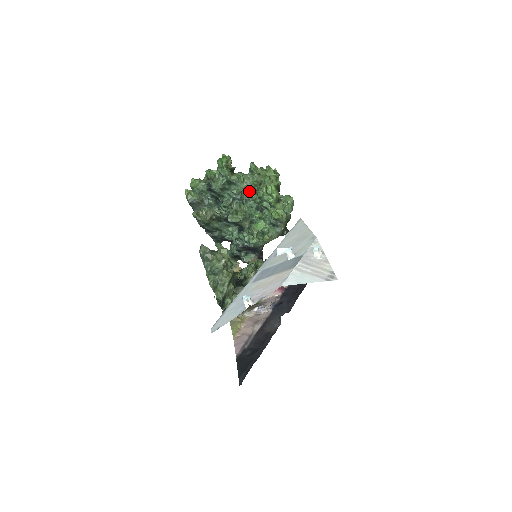
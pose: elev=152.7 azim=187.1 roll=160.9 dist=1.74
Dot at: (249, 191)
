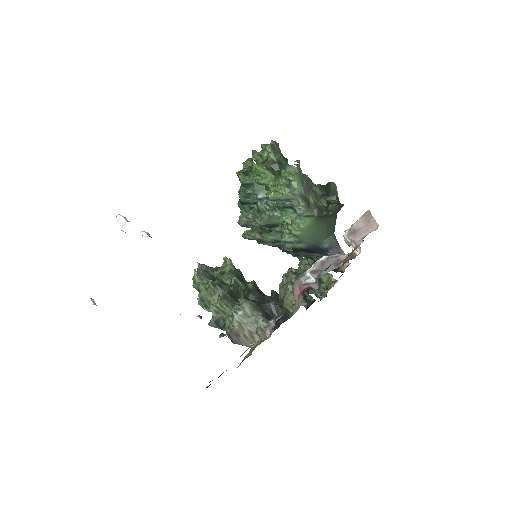
Dot at: occluded
